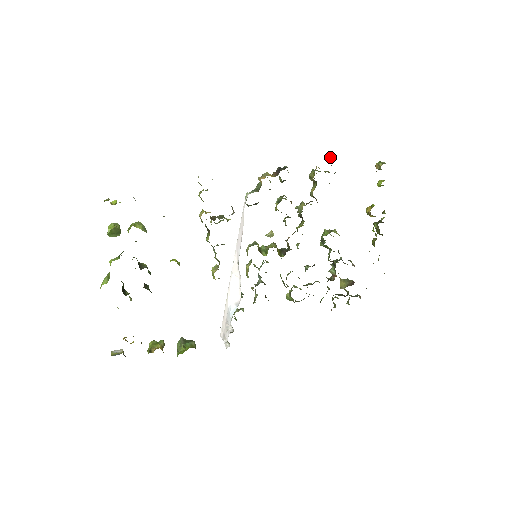
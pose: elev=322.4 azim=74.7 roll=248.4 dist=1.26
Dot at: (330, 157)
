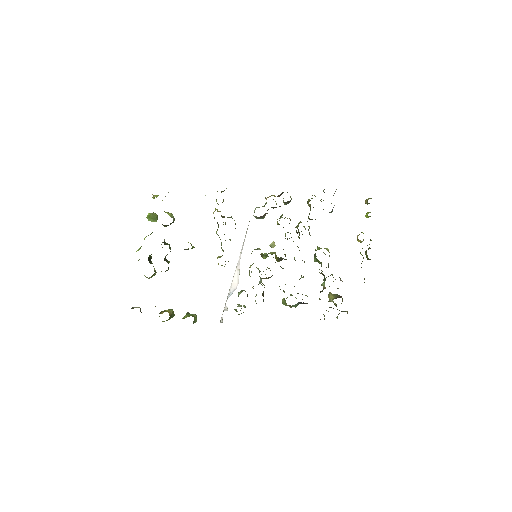
Dot at: occluded
